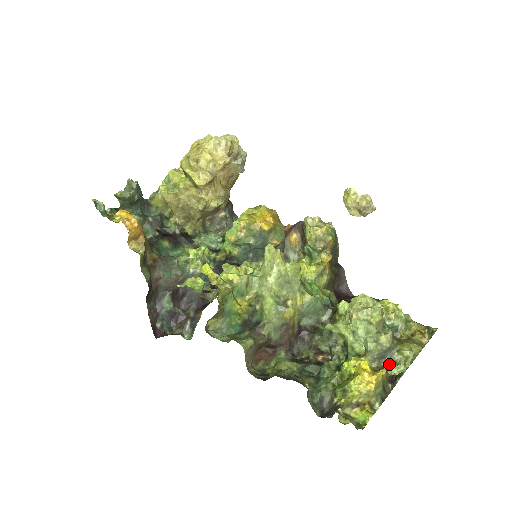
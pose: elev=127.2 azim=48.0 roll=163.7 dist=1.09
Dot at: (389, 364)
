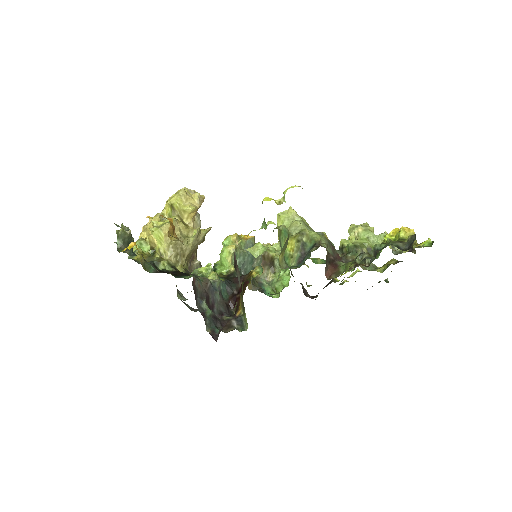
Dot at: occluded
